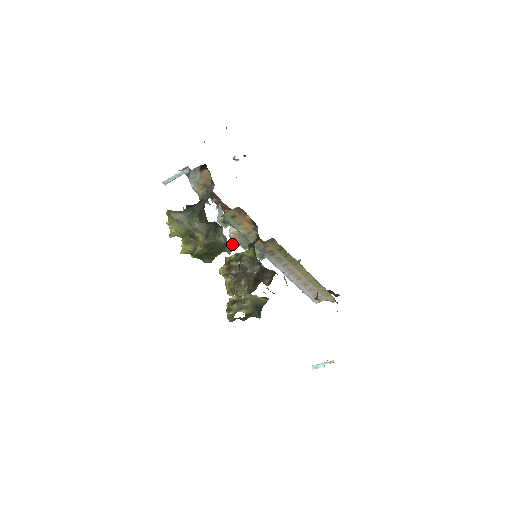
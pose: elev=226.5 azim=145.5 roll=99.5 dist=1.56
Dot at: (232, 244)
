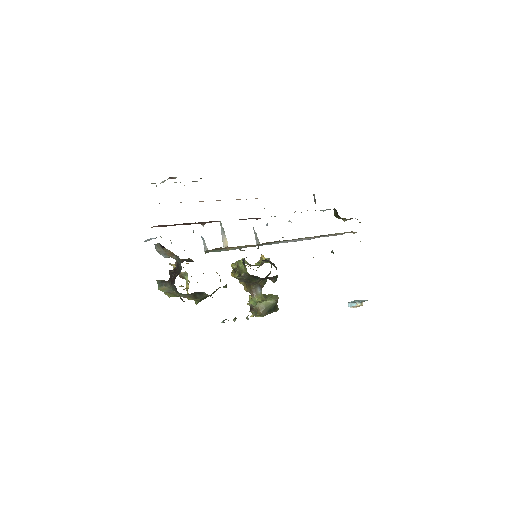
Dot at: occluded
